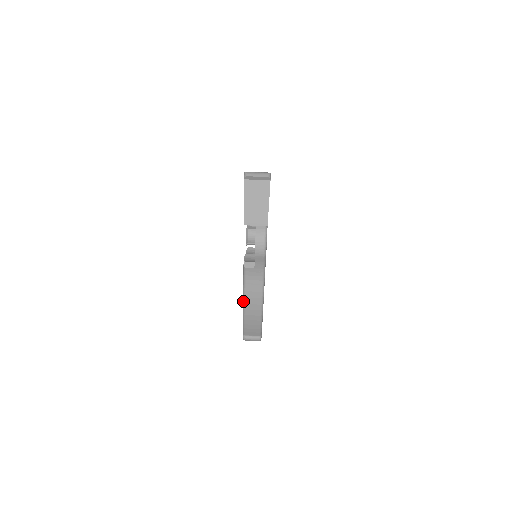
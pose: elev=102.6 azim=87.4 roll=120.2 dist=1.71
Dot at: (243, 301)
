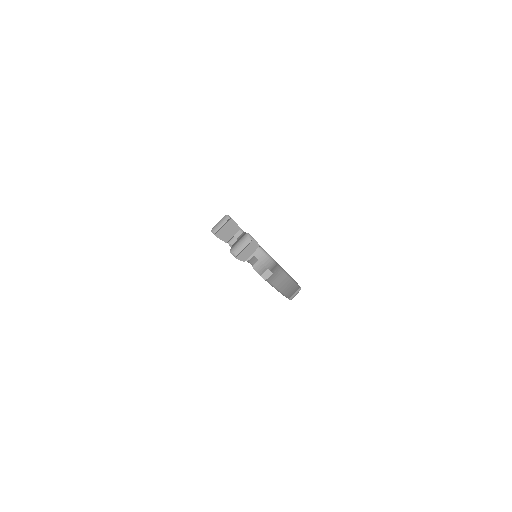
Dot at: occluded
